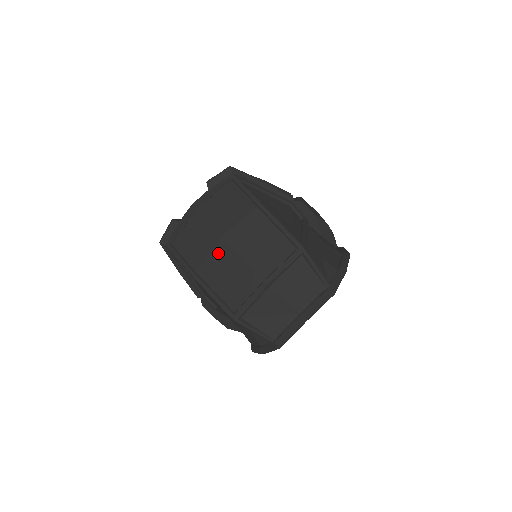
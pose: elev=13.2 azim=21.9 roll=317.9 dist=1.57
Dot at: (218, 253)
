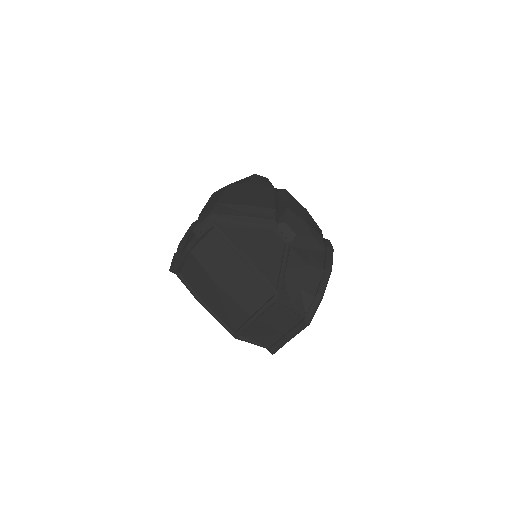
Dot at: (213, 291)
